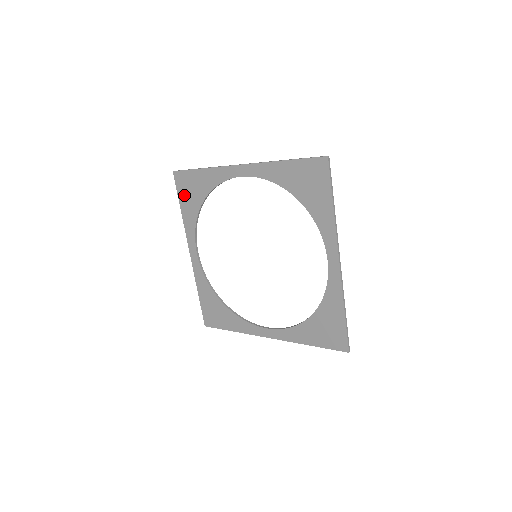
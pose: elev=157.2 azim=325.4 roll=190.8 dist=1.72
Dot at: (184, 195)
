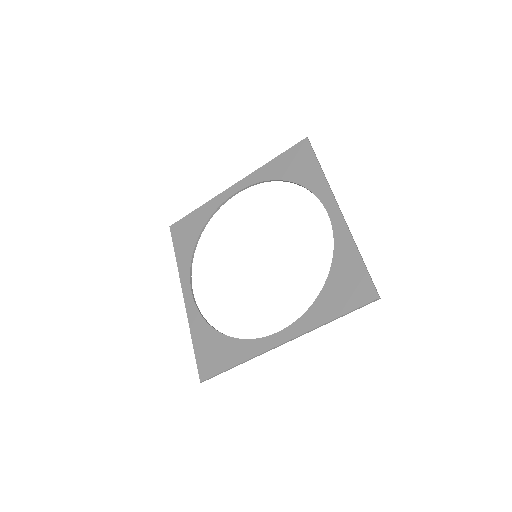
Dot at: (180, 241)
